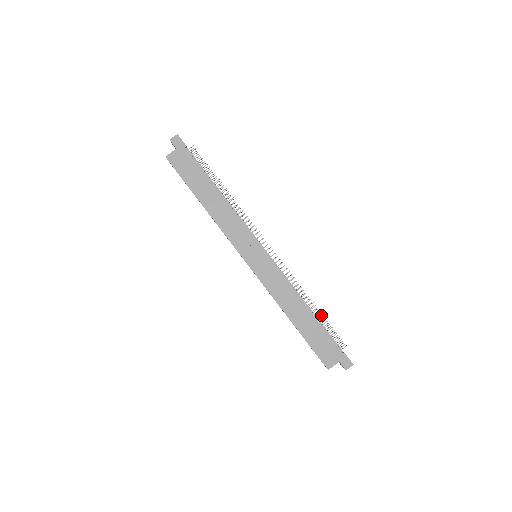
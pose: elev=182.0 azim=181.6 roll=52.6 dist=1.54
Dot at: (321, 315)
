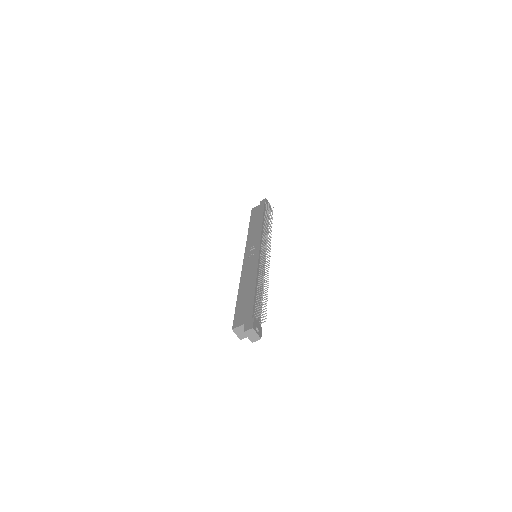
Dot at: occluded
